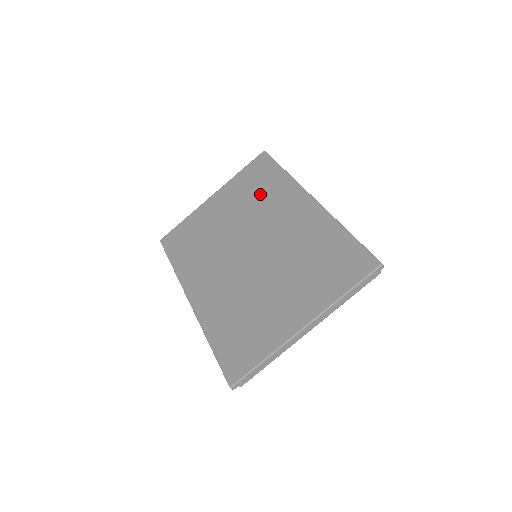
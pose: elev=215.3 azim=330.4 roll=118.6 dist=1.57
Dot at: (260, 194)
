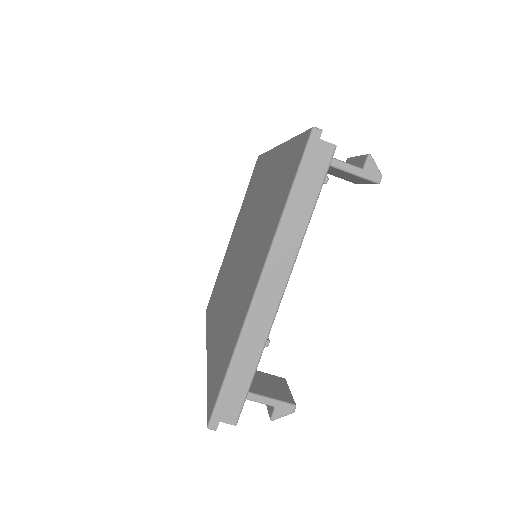
Dot at: (251, 193)
